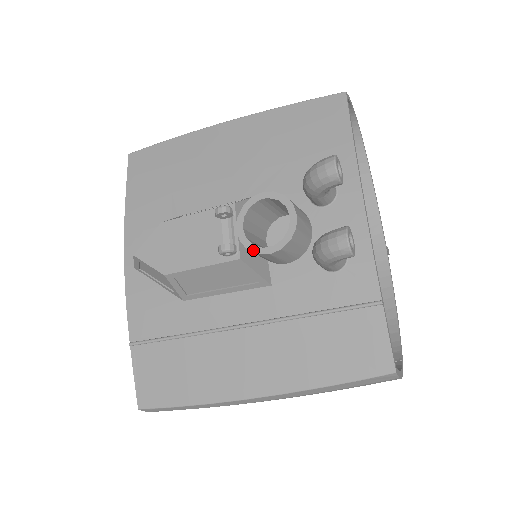
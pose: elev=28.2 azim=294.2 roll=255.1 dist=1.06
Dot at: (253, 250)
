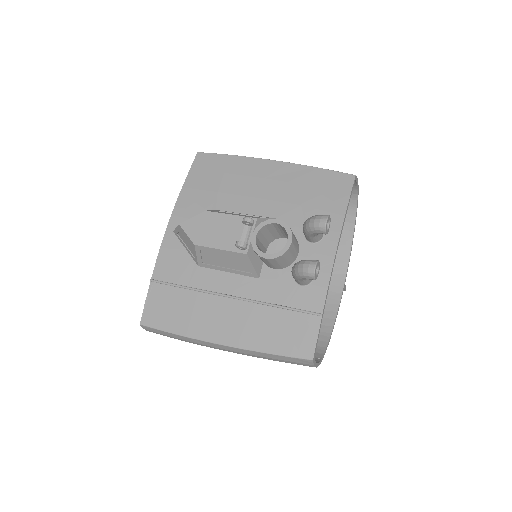
Dot at: (257, 252)
